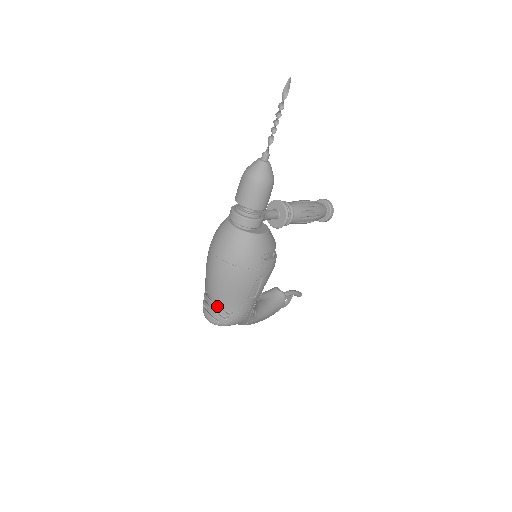
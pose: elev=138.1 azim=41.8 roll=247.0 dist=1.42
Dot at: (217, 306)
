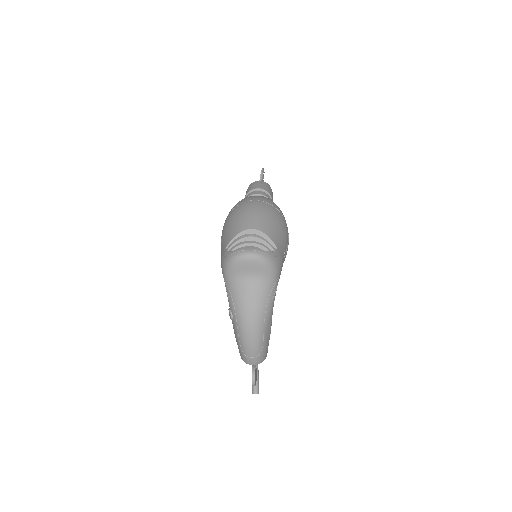
Dot at: (261, 236)
